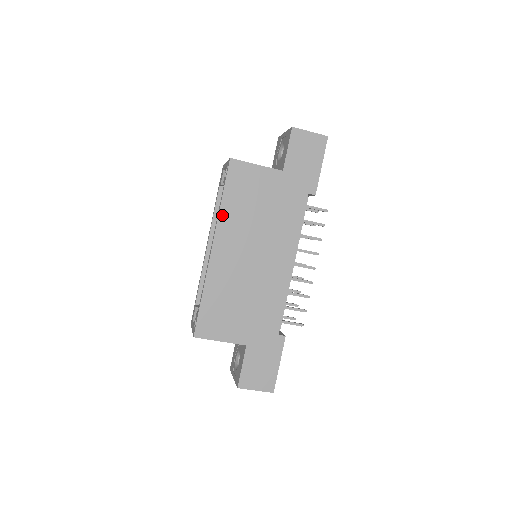
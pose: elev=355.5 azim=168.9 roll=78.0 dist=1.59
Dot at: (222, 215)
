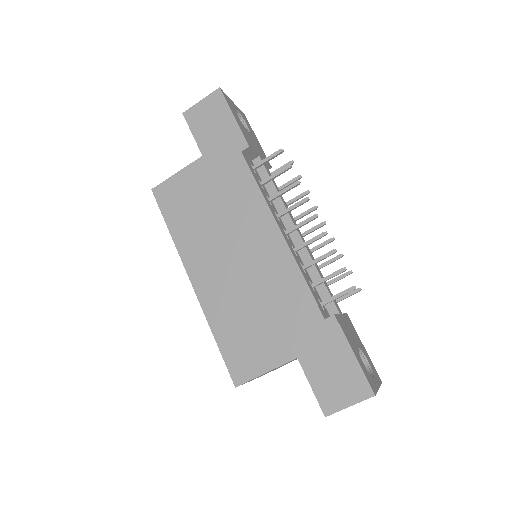
Dot at: (179, 244)
